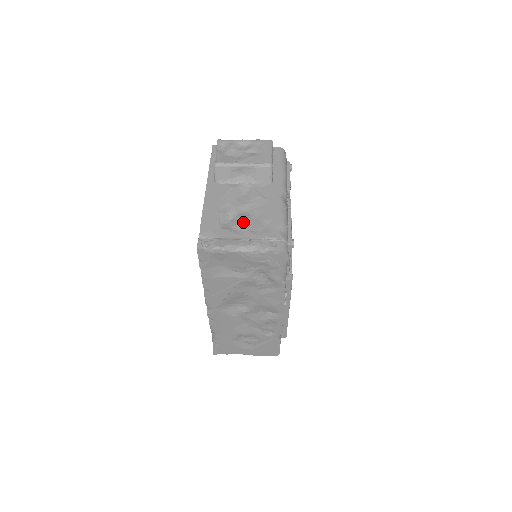
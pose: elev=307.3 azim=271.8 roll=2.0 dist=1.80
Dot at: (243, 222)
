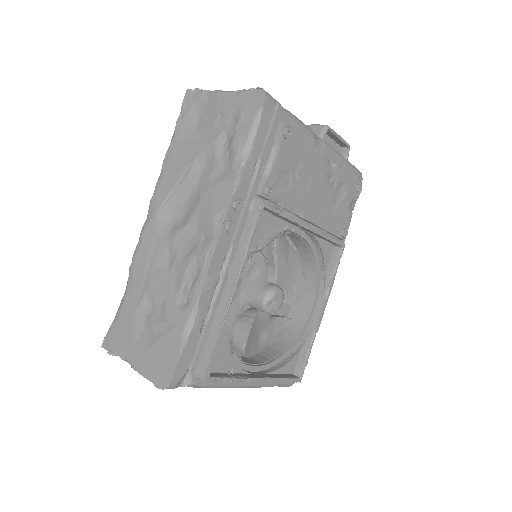
Dot at: occluded
